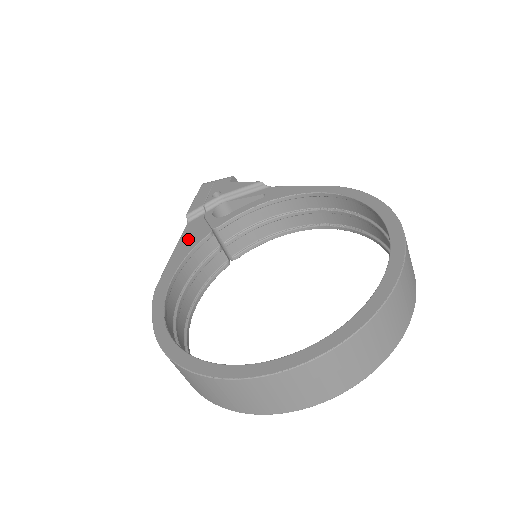
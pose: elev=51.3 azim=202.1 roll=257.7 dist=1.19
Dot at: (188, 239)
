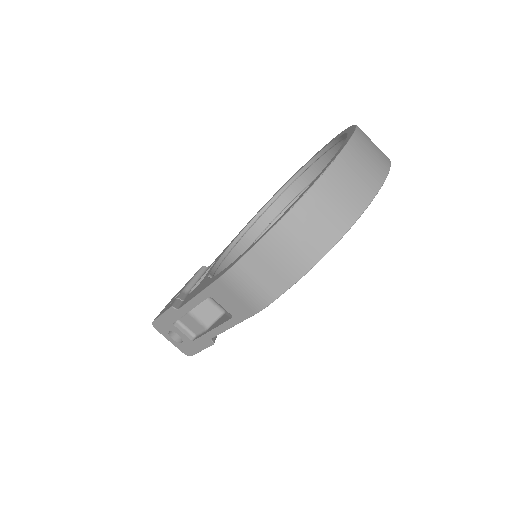
Dot at: (196, 291)
